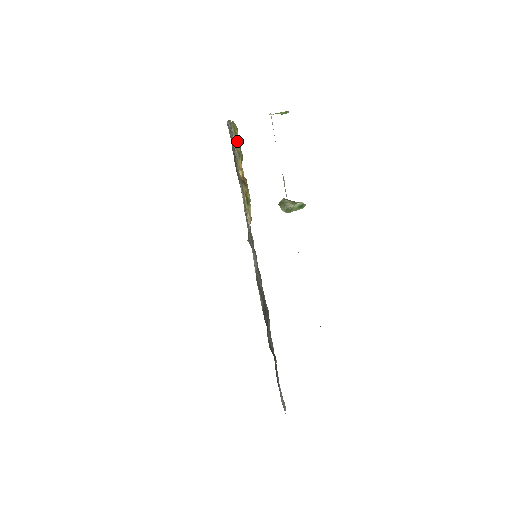
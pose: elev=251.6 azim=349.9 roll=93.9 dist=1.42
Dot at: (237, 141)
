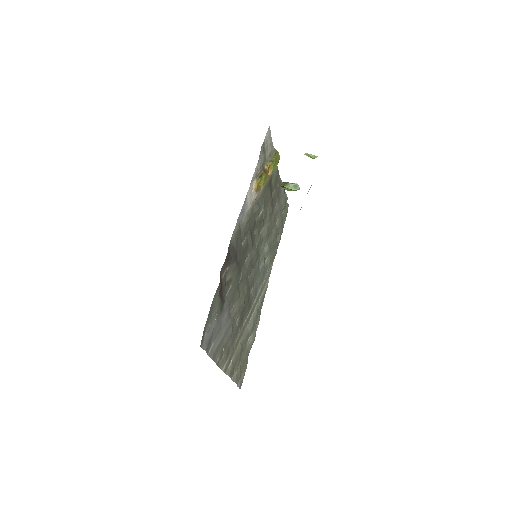
Dot at: (274, 157)
